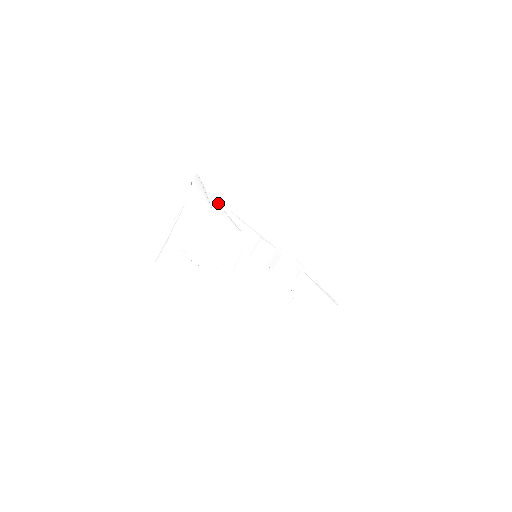
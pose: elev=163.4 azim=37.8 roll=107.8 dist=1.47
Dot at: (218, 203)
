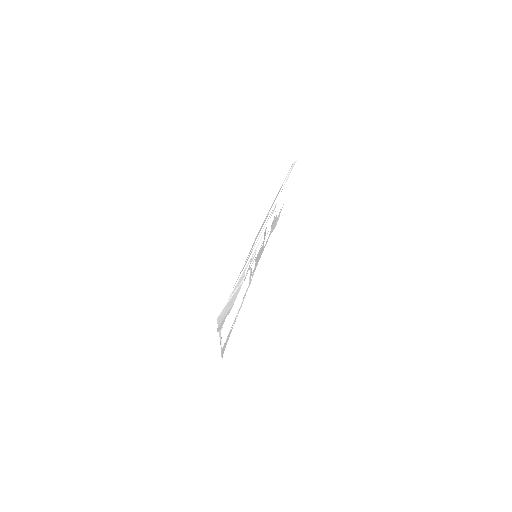
Dot at: (231, 296)
